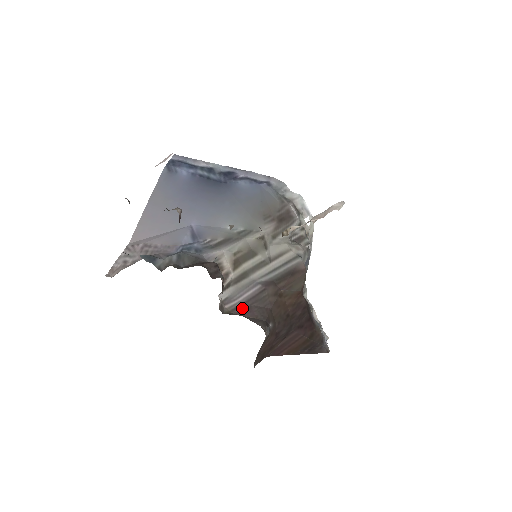
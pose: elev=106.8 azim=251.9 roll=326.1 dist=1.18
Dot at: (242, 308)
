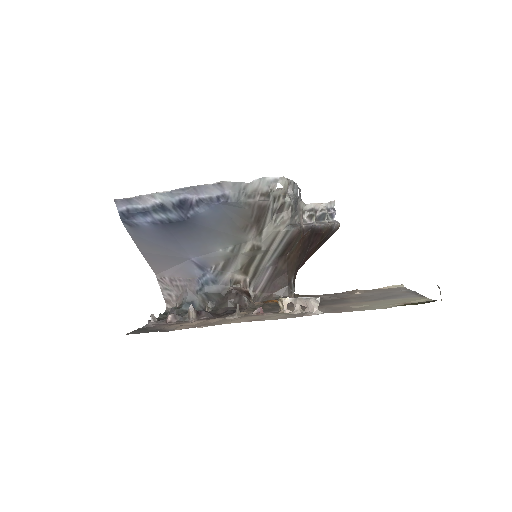
Dot at: (268, 287)
